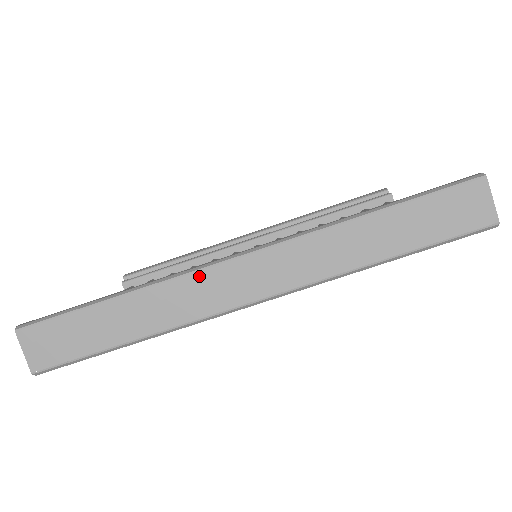
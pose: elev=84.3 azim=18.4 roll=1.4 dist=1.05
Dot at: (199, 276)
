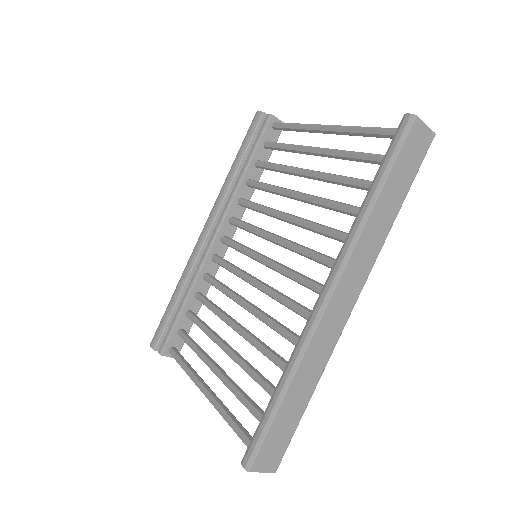
Dot at: (318, 332)
